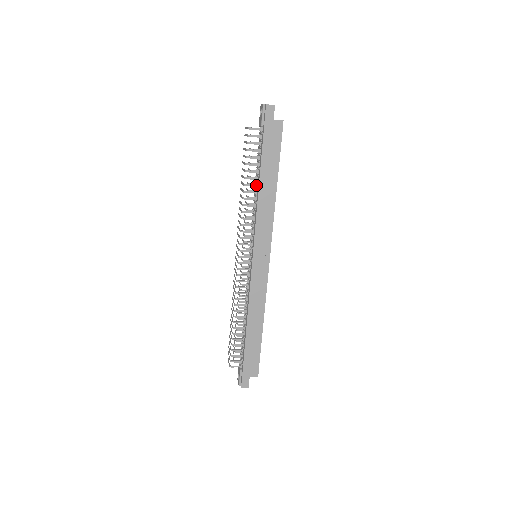
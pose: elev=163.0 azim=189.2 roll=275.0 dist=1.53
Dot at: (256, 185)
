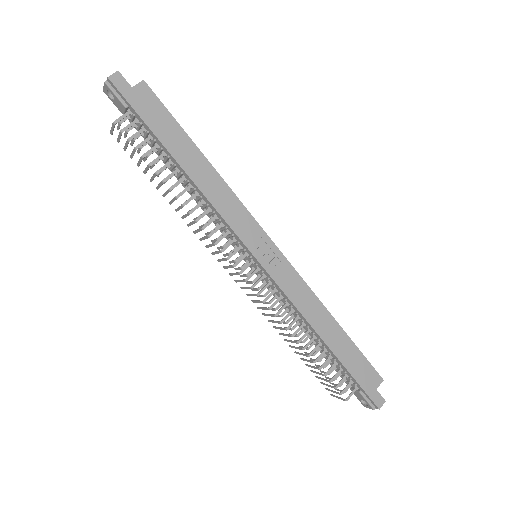
Dot at: (182, 178)
